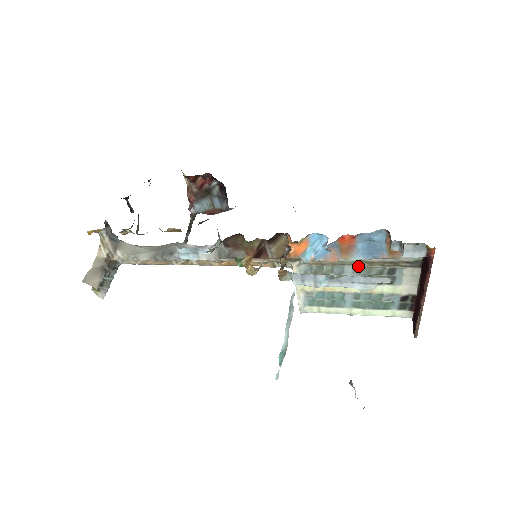
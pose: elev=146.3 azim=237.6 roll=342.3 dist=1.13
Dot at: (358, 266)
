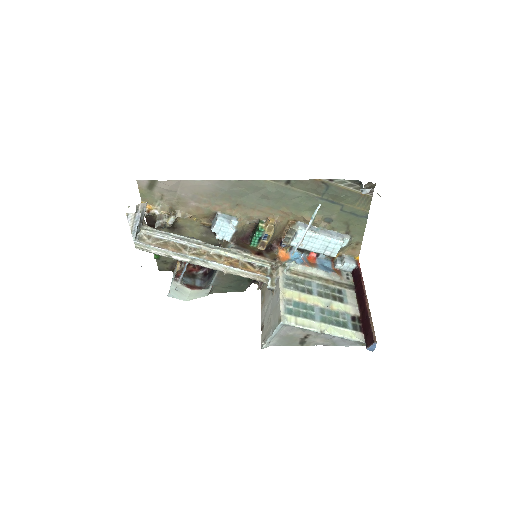
Dot at: (319, 284)
